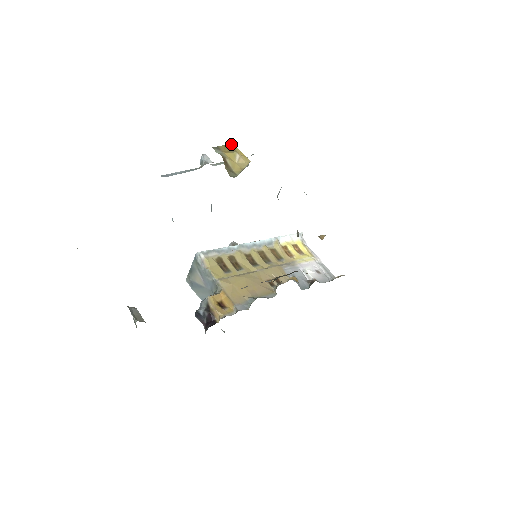
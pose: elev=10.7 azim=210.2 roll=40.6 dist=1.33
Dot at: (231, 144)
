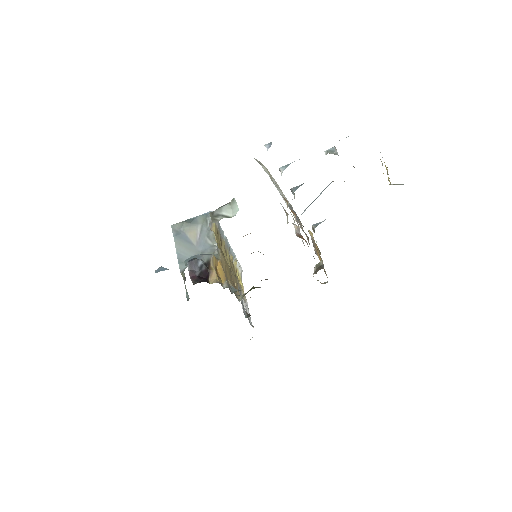
Dot at: occluded
